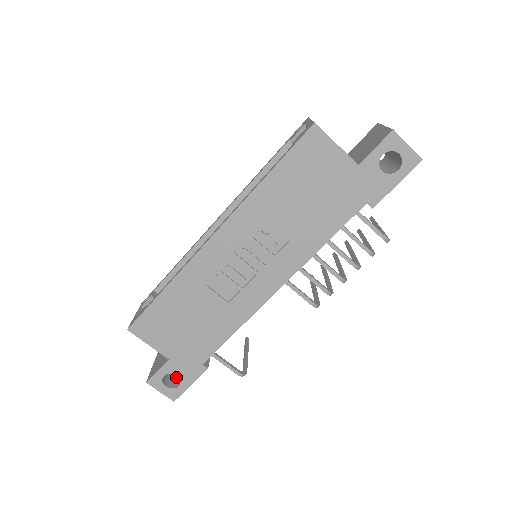
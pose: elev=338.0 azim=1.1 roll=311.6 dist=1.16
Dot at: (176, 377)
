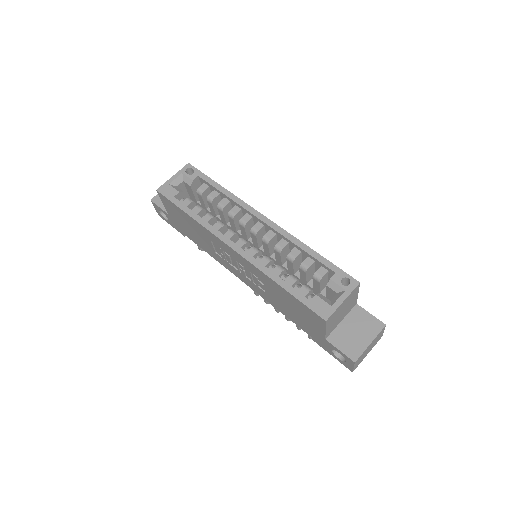
Dot at: occluded
